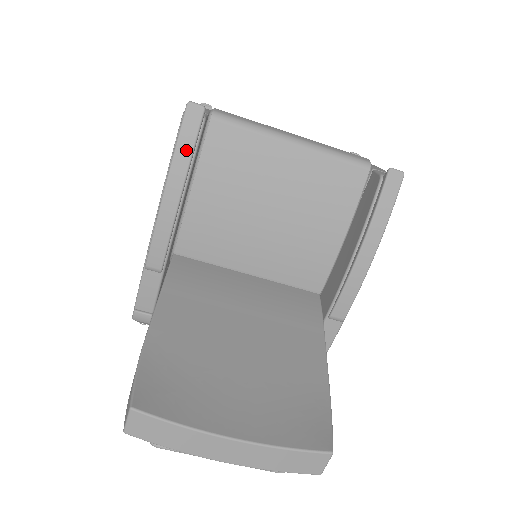
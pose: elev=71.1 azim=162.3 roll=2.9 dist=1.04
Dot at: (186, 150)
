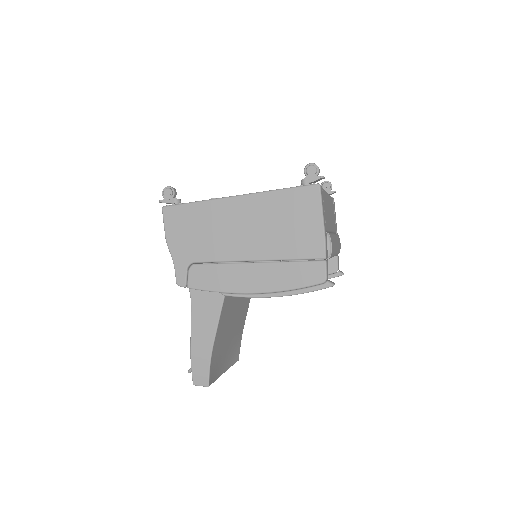
Dot at: occluded
